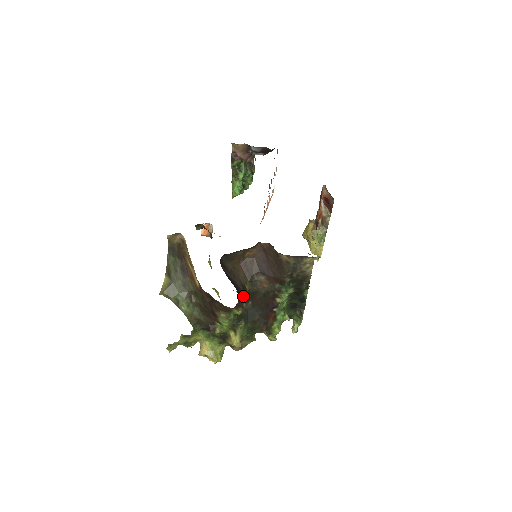
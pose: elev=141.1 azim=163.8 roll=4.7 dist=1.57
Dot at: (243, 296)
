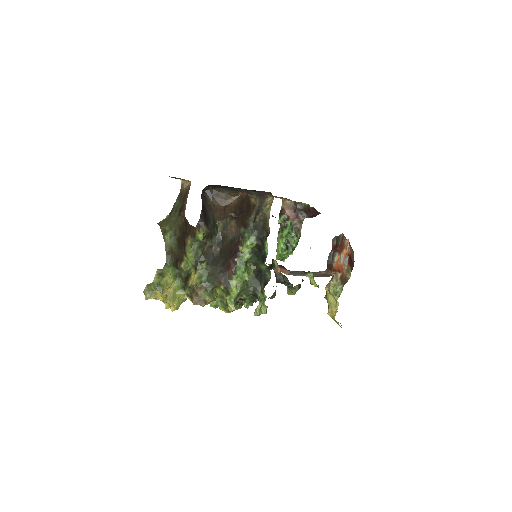
Dot at: (211, 230)
